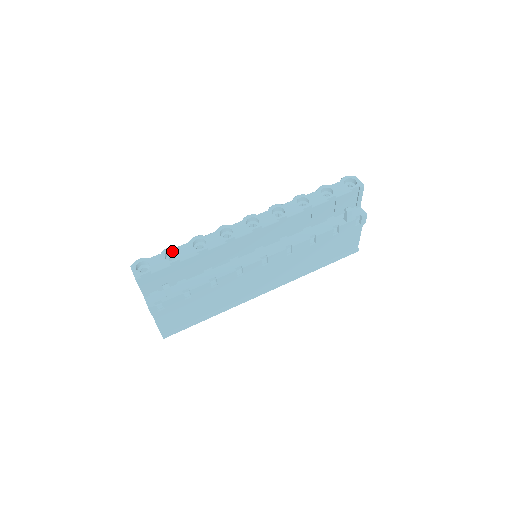
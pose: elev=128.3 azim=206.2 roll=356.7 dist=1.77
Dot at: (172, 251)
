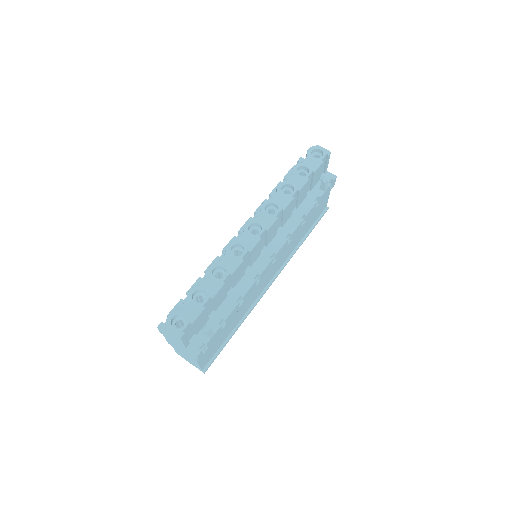
Dot at: (196, 292)
